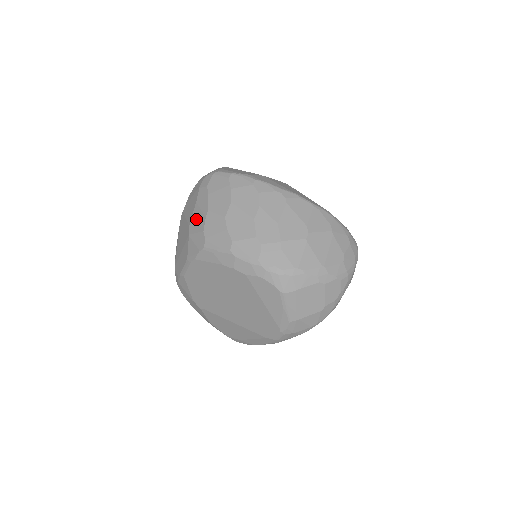
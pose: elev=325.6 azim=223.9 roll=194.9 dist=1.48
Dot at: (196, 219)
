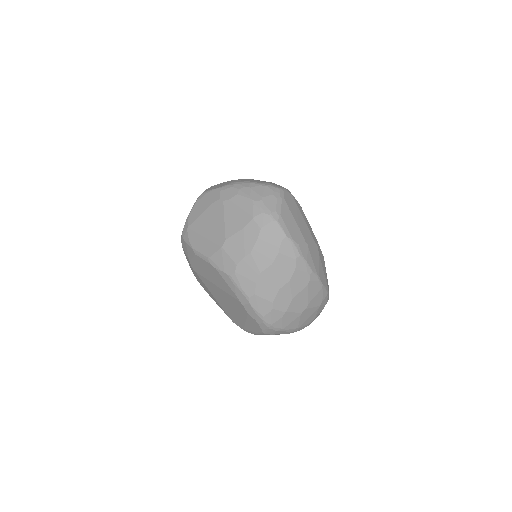
Dot at: (236, 244)
